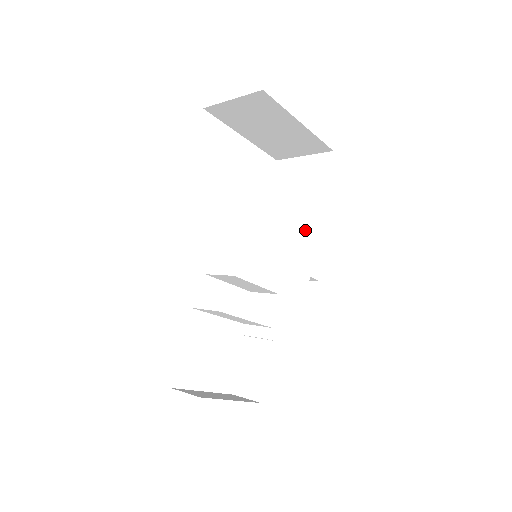
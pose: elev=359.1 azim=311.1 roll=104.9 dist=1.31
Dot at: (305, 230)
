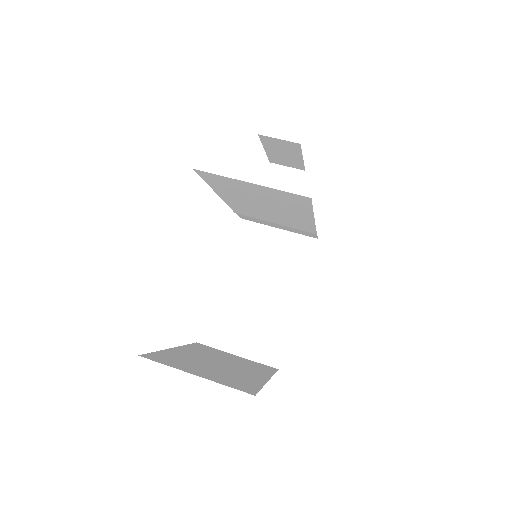
Dot at: (296, 222)
